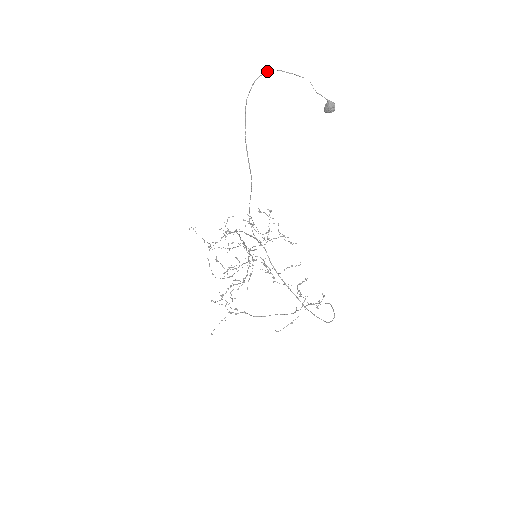
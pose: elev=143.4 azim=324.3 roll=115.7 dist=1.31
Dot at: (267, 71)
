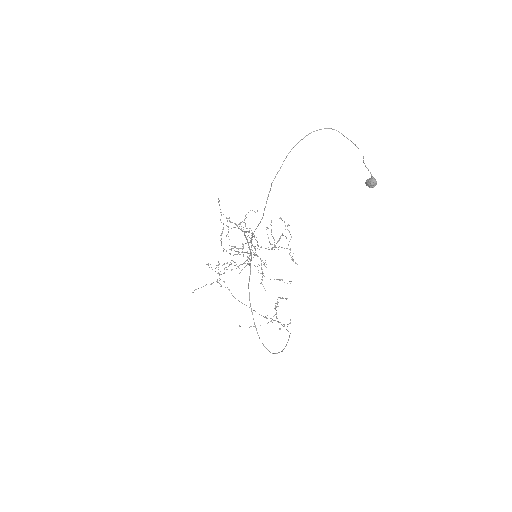
Dot at: (327, 128)
